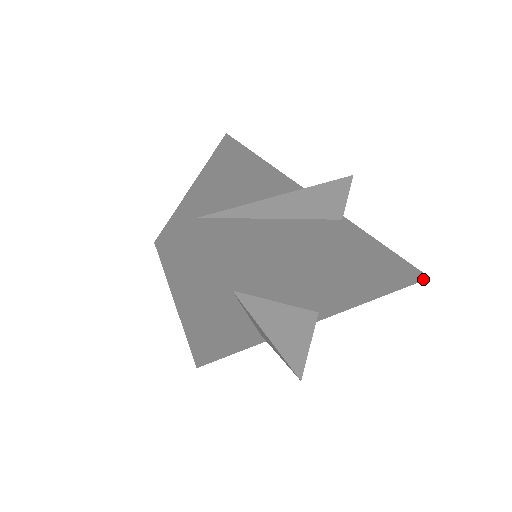
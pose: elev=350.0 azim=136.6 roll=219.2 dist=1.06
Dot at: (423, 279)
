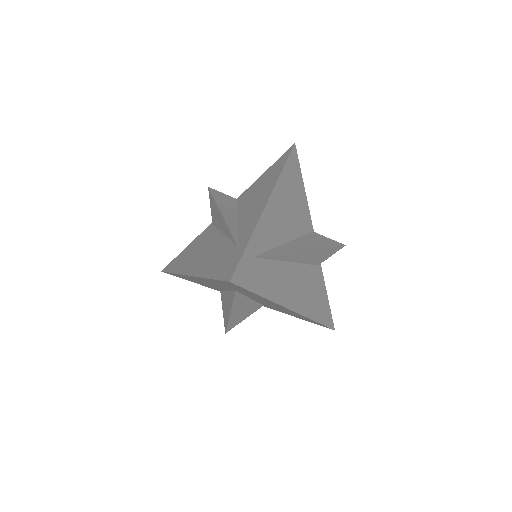
Dot at: occluded
